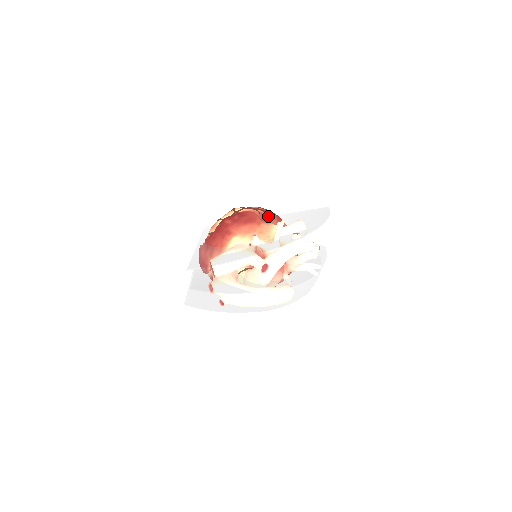
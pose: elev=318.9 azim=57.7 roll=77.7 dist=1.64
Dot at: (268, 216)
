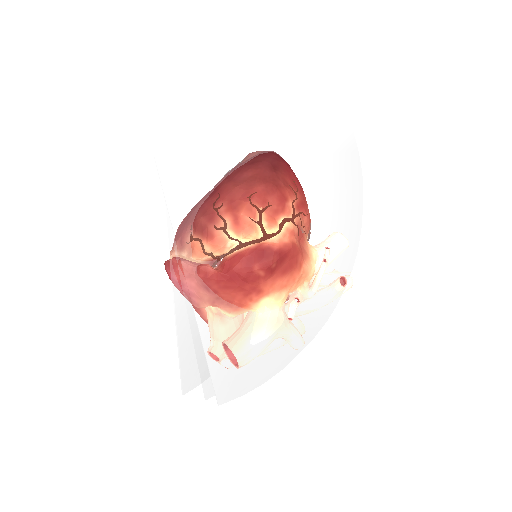
Dot at: (303, 222)
